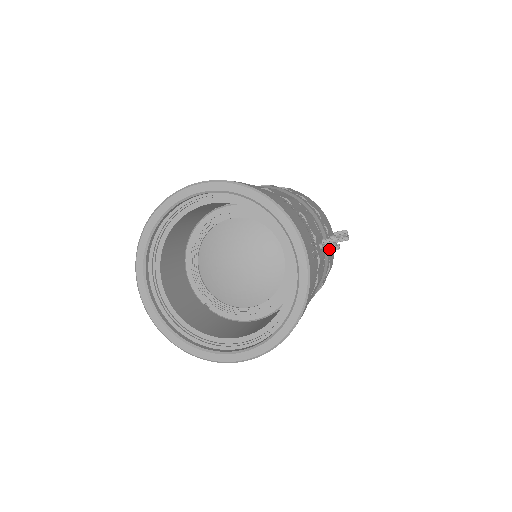
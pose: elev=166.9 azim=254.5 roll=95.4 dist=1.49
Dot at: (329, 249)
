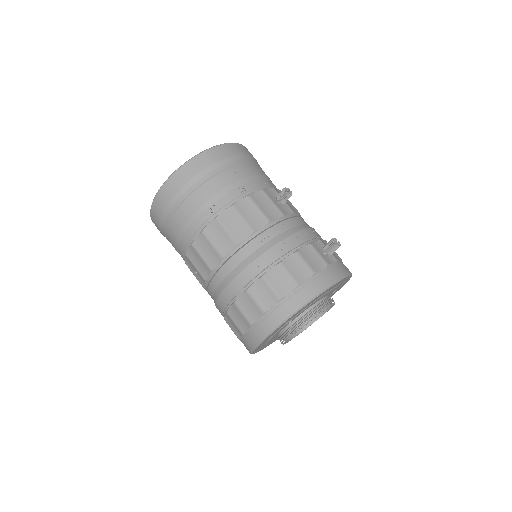
Dot at: (279, 194)
